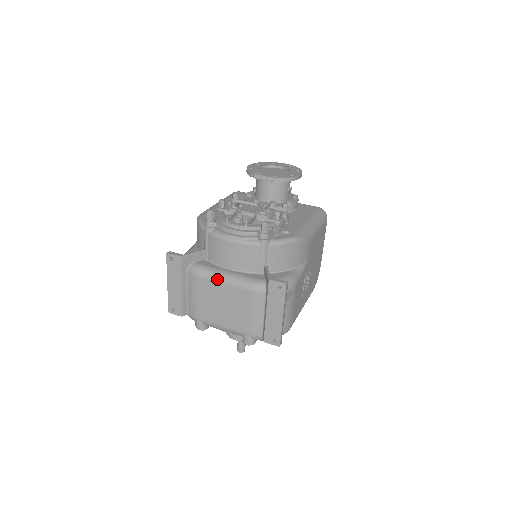
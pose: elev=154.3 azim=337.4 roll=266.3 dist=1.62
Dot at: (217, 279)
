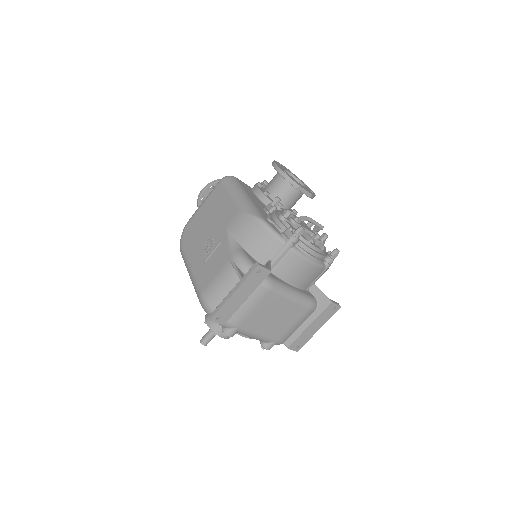
Dot at: (287, 295)
